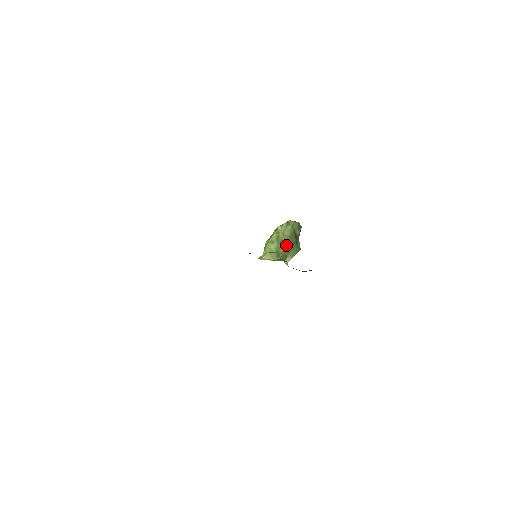
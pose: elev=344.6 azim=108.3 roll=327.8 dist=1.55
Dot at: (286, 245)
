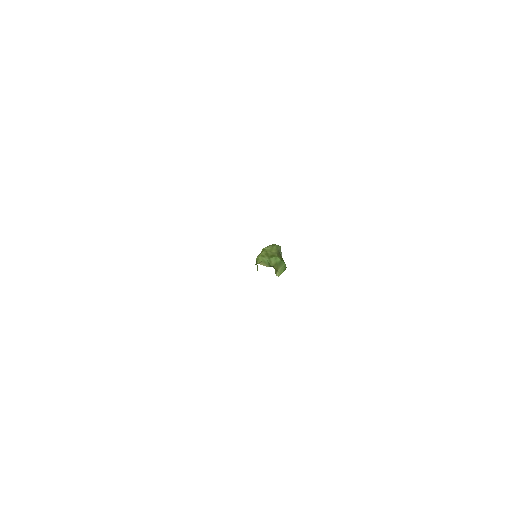
Dot at: (276, 259)
